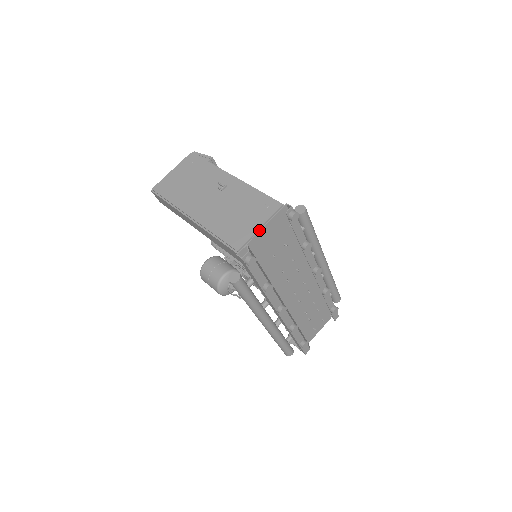
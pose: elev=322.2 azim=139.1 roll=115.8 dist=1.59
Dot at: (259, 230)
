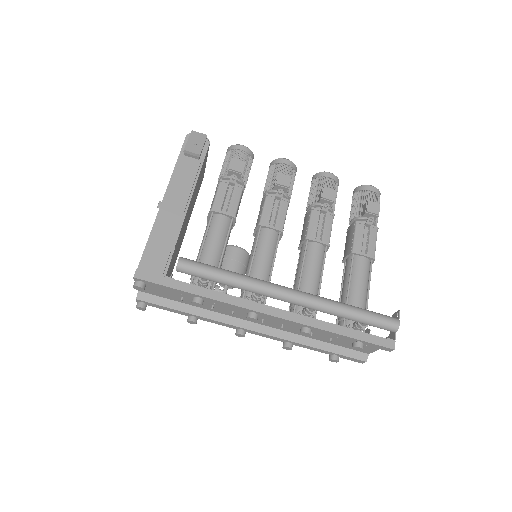
Dot at: occluded
